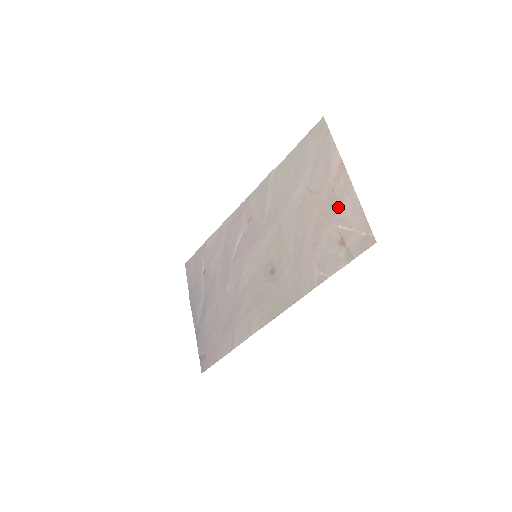
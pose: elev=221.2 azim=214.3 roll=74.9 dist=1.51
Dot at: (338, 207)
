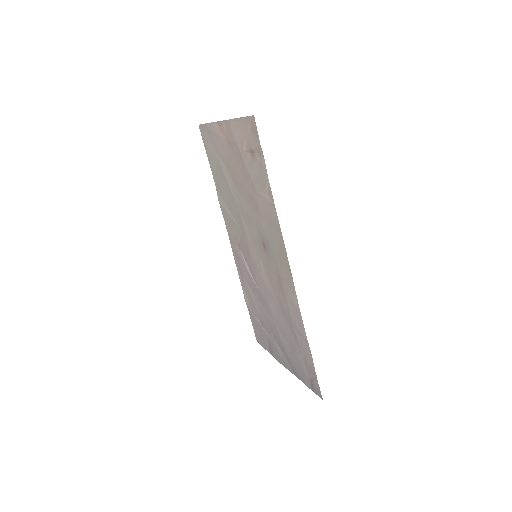
Dot at: (235, 143)
